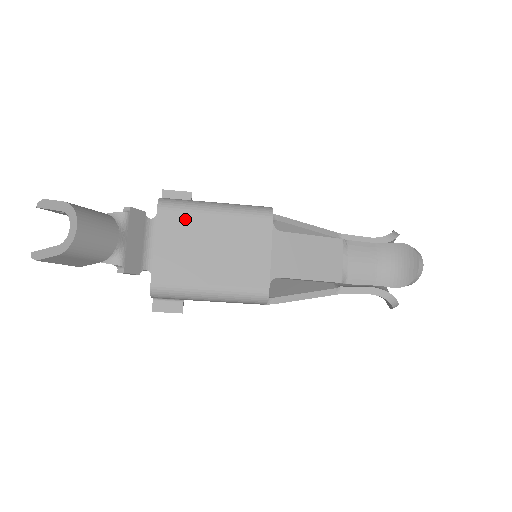
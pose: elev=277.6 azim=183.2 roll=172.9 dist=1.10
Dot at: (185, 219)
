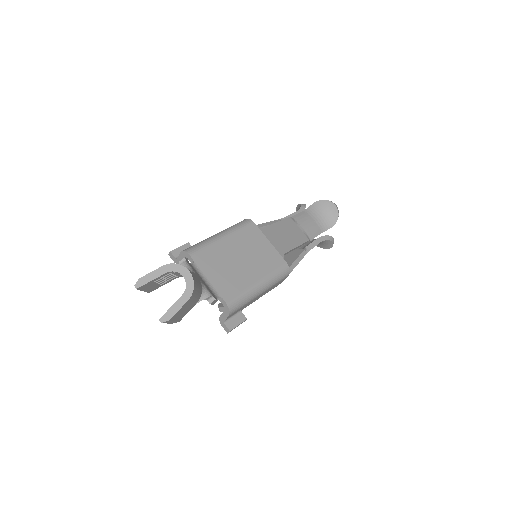
Dot at: (211, 252)
